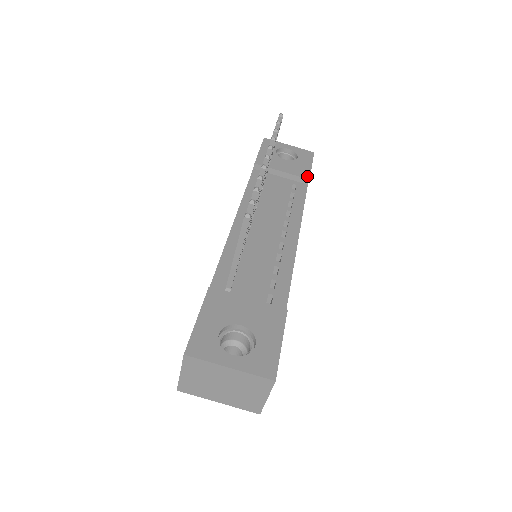
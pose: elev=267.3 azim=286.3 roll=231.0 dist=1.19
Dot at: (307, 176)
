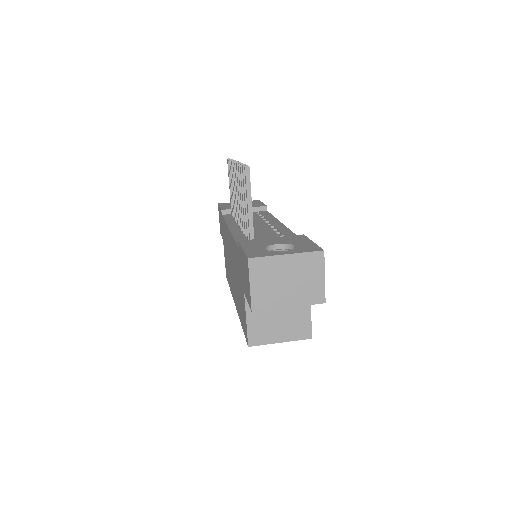
Dot at: (264, 205)
